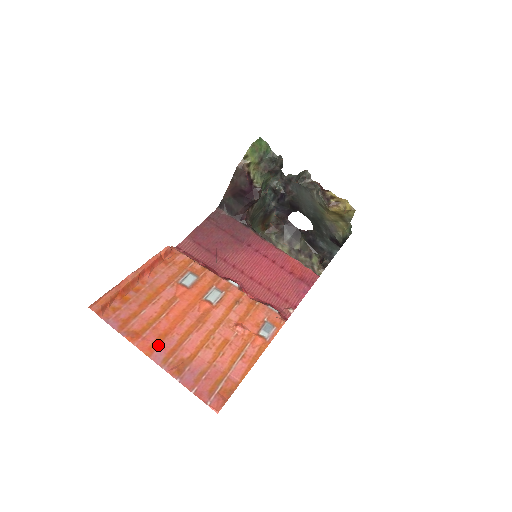
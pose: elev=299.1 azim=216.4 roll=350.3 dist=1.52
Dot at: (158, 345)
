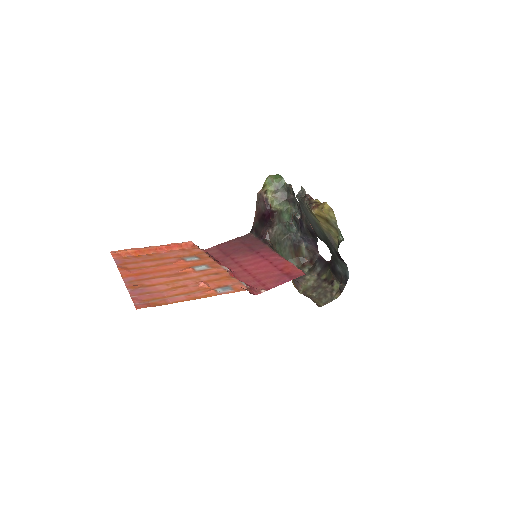
Dot at: (134, 276)
